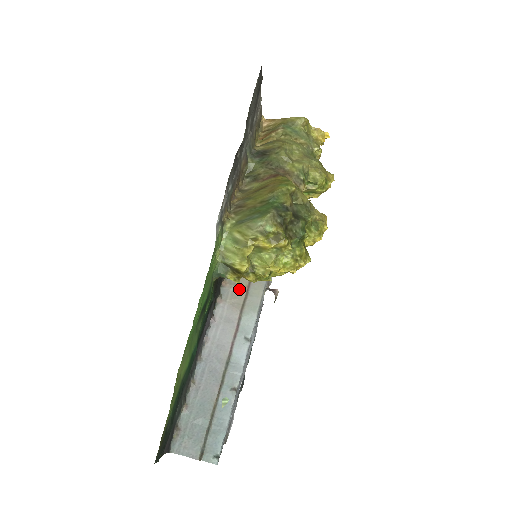
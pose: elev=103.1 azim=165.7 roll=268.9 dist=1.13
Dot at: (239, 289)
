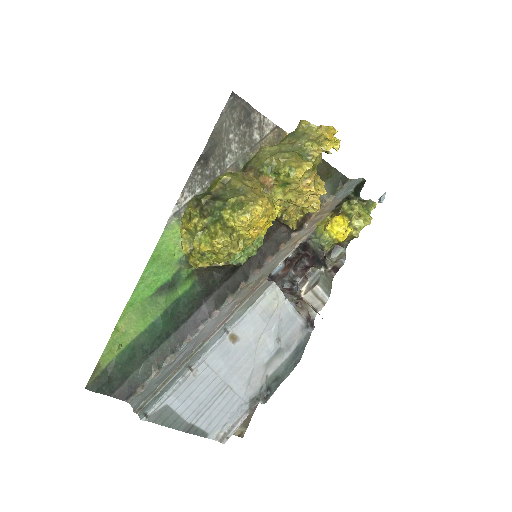
Dot at: (249, 290)
